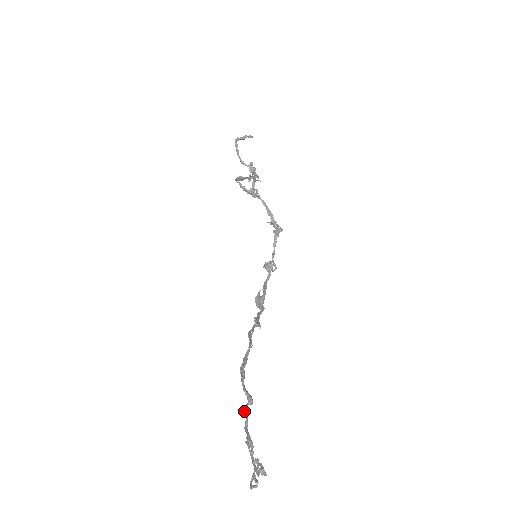
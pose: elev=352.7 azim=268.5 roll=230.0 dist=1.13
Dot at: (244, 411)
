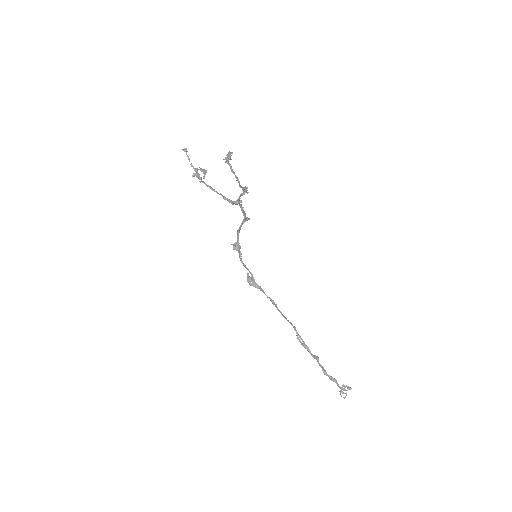
Dot at: (320, 366)
